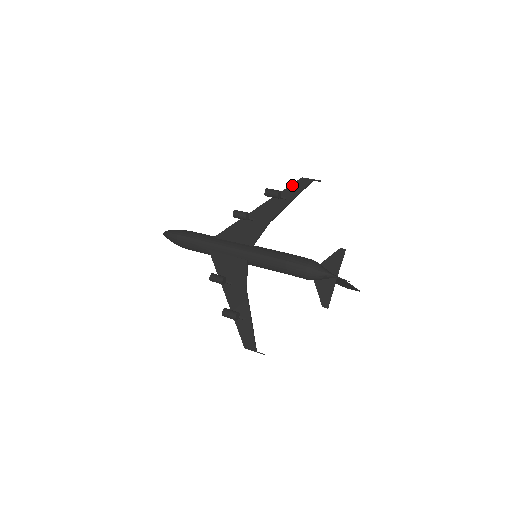
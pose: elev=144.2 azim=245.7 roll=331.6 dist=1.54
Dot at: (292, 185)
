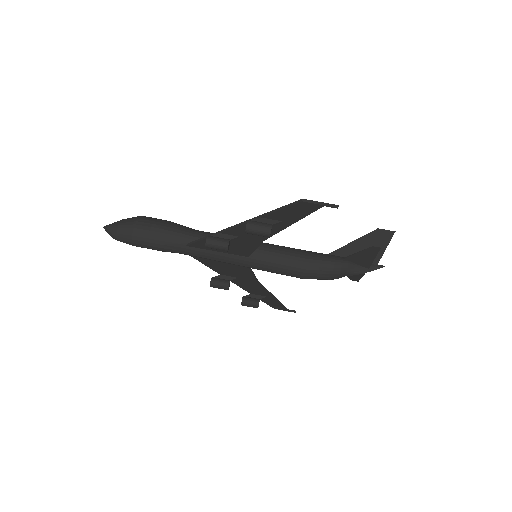
Dot at: (286, 209)
